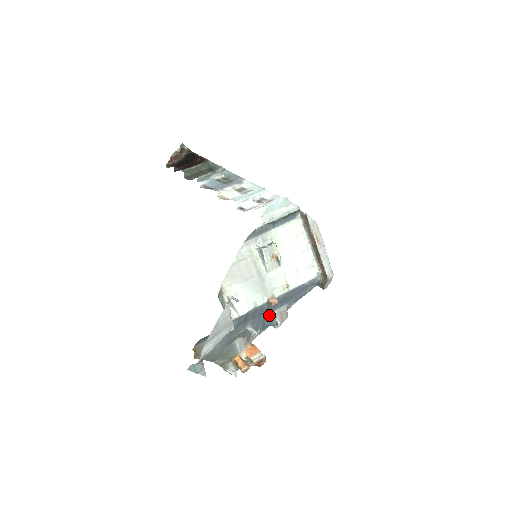
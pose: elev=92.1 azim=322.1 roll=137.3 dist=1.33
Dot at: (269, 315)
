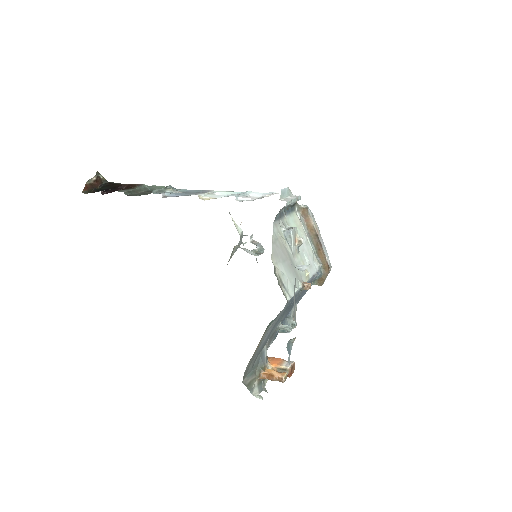
Dot at: (288, 314)
